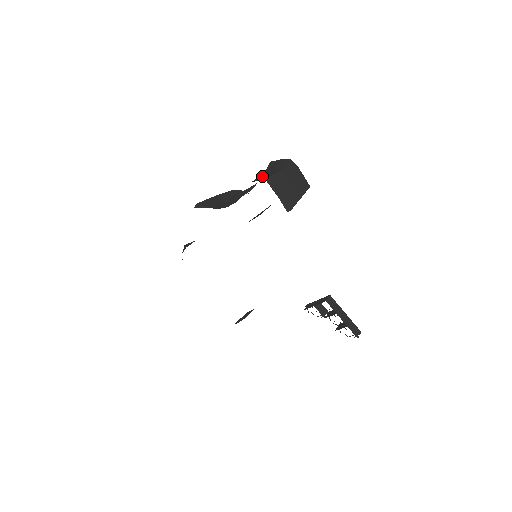
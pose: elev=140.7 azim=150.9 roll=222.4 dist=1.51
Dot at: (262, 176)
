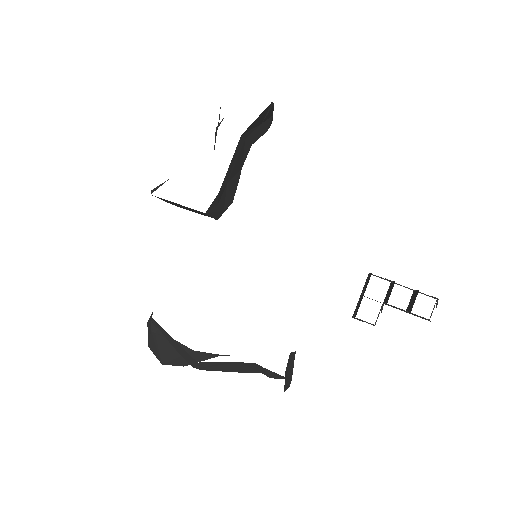
Dot at: occluded
